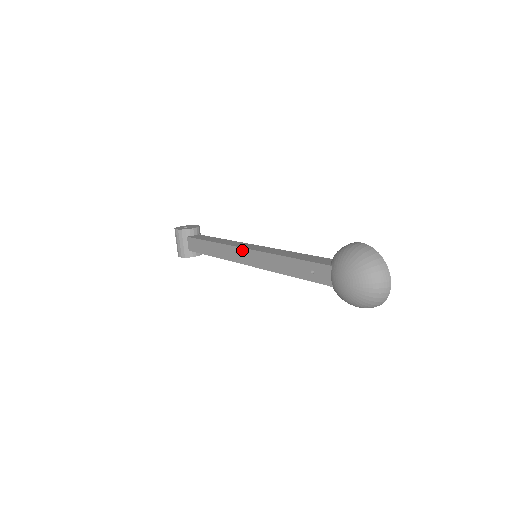
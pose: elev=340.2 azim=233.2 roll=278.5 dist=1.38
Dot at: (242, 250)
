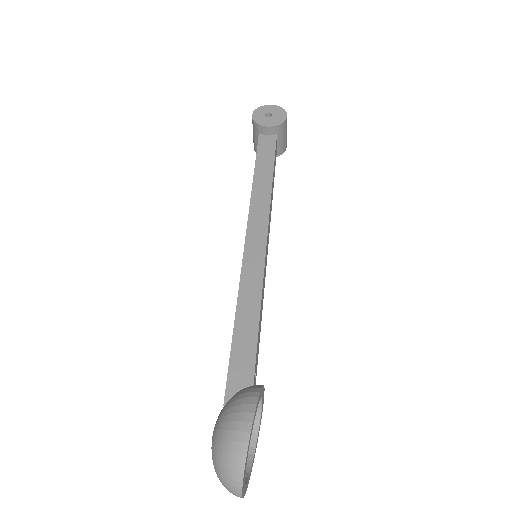
Dot at: (245, 238)
